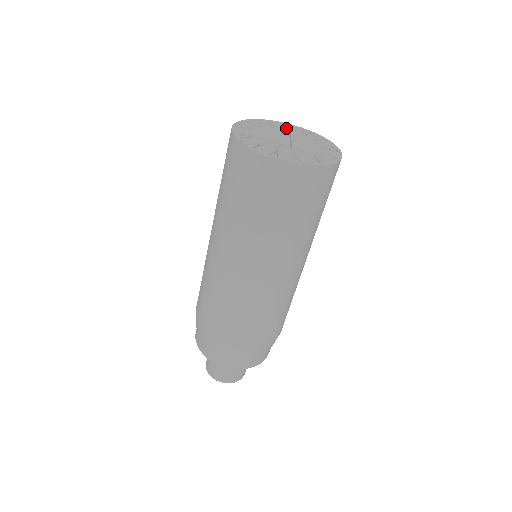
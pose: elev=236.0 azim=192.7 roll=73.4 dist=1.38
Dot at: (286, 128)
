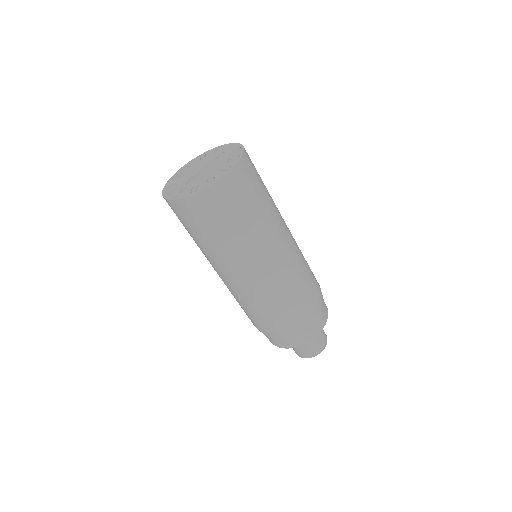
Dot at: (223, 151)
